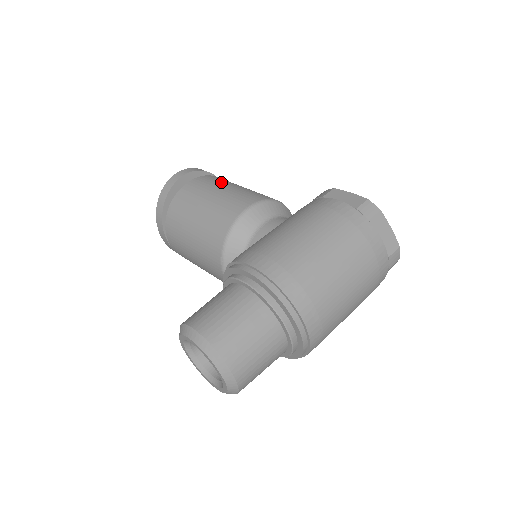
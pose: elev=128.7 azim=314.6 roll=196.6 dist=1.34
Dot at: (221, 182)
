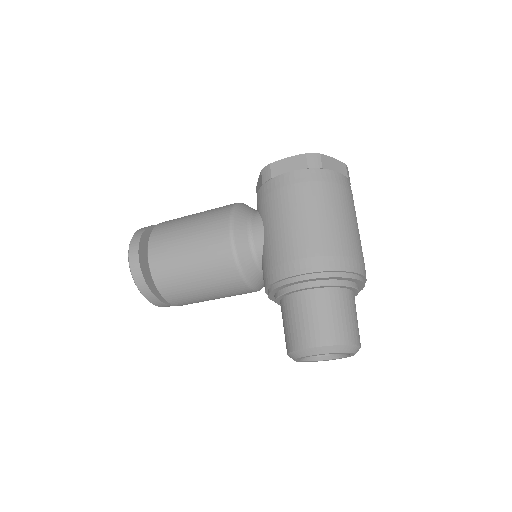
Dot at: (173, 230)
